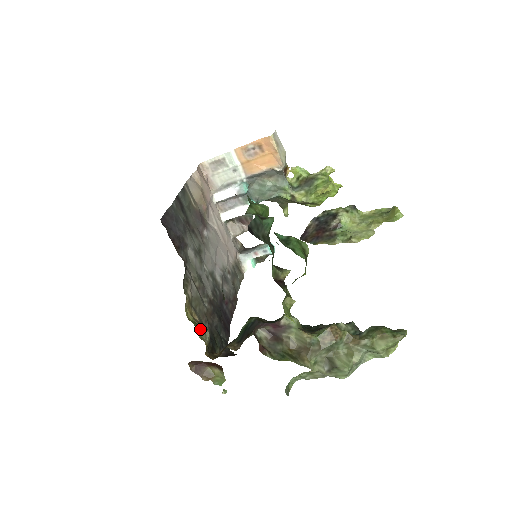
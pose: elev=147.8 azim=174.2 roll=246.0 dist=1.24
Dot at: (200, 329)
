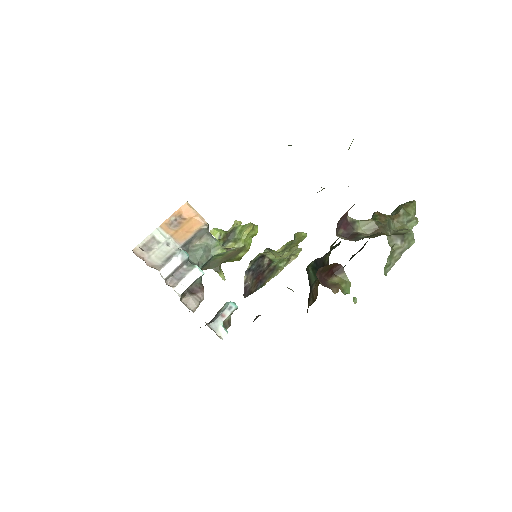
Dot at: occluded
